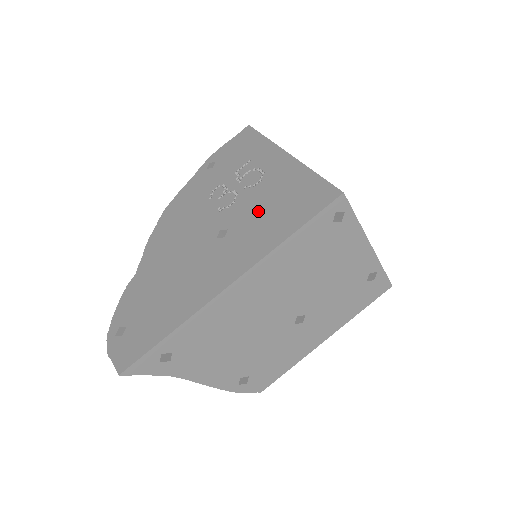
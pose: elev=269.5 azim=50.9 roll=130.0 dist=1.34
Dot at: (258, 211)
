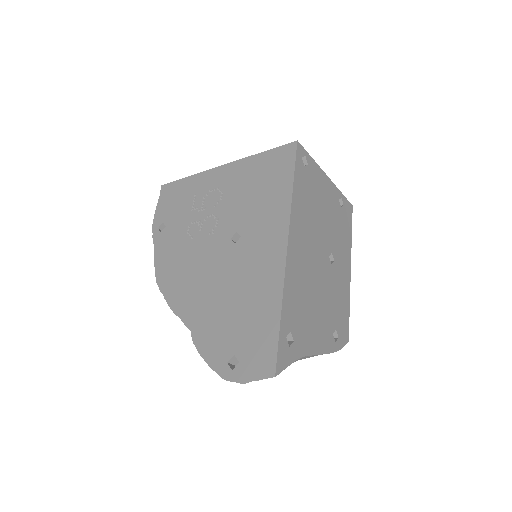
Dot at: (247, 203)
